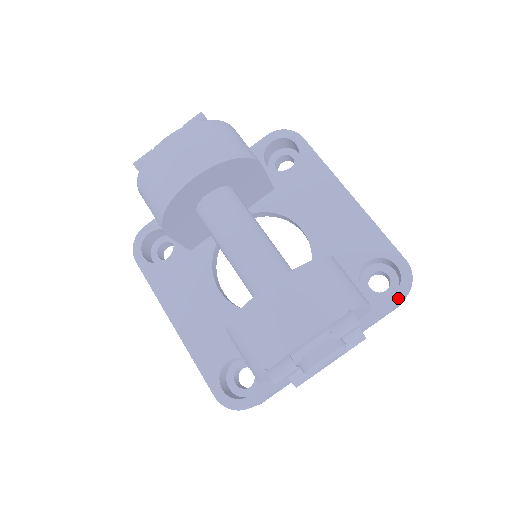
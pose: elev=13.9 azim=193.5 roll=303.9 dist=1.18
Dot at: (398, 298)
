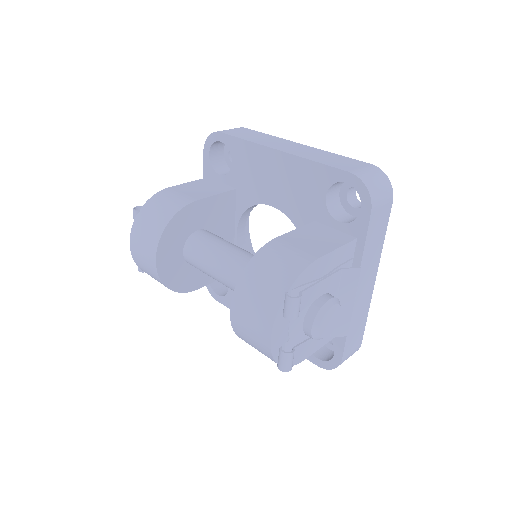
Dot at: (367, 210)
